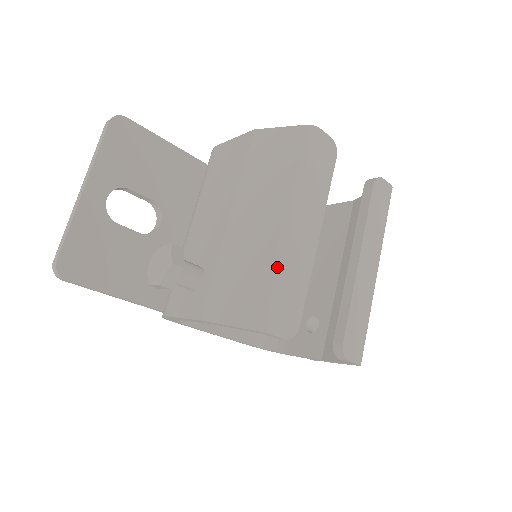
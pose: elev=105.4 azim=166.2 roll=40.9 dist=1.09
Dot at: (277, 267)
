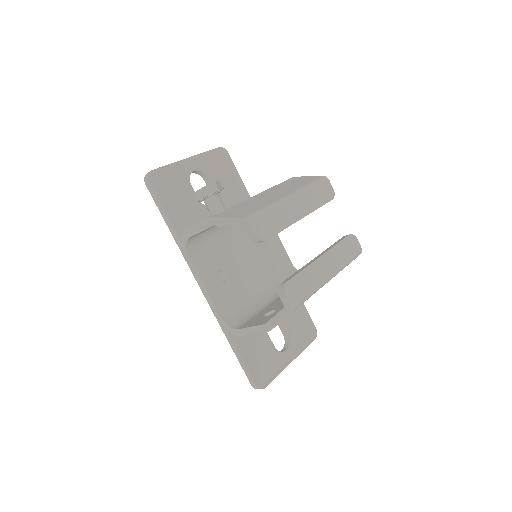
Dot at: (271, 205)
